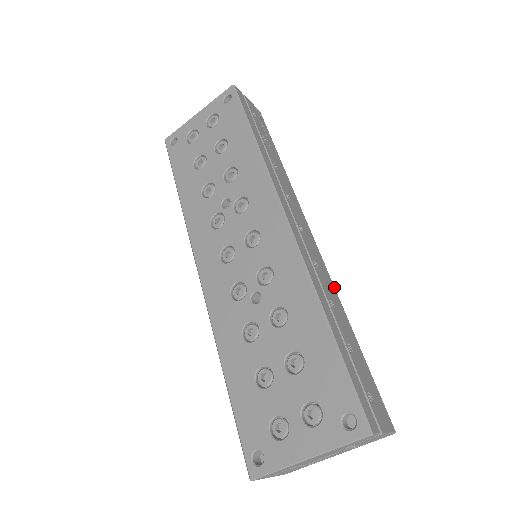
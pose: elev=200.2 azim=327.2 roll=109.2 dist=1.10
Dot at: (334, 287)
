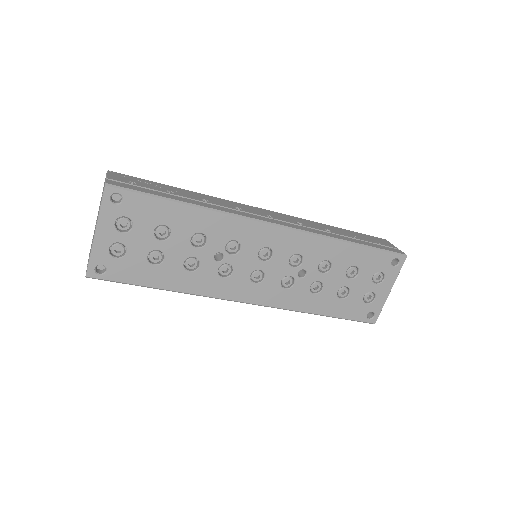
Dot at: (304, 219)
